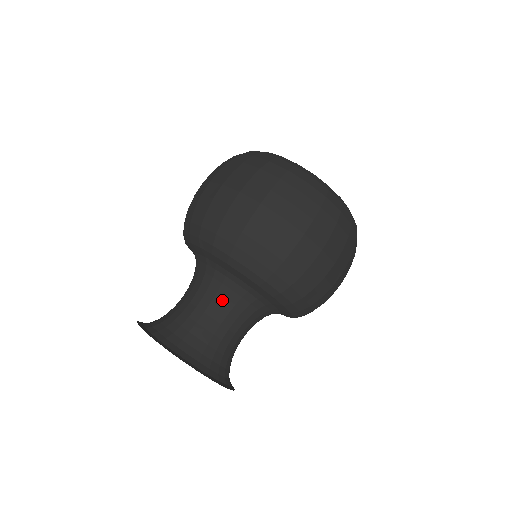
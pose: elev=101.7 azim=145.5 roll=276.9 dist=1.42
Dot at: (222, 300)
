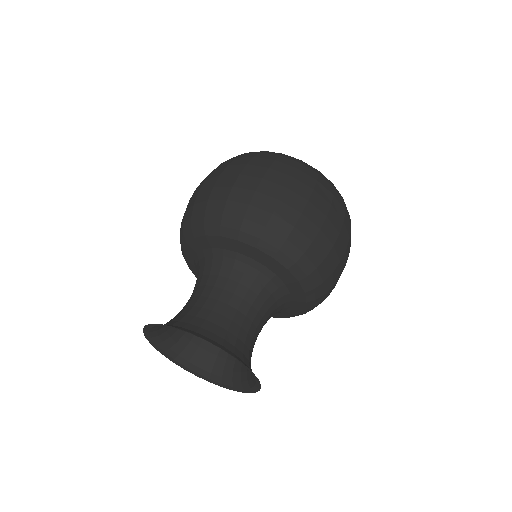
Dot at: (254, 297)
